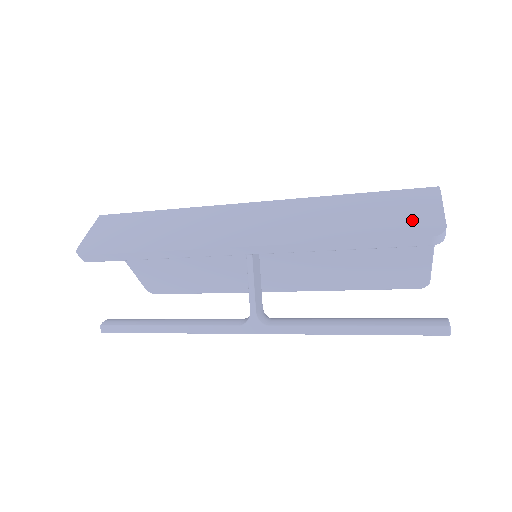
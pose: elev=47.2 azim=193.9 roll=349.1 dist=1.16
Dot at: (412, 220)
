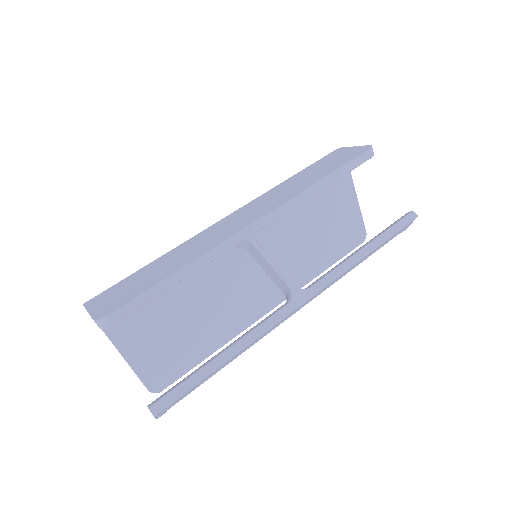
Dot at: (348, 155)
